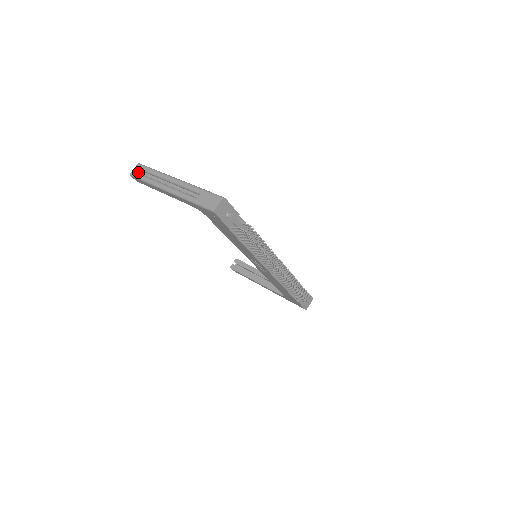
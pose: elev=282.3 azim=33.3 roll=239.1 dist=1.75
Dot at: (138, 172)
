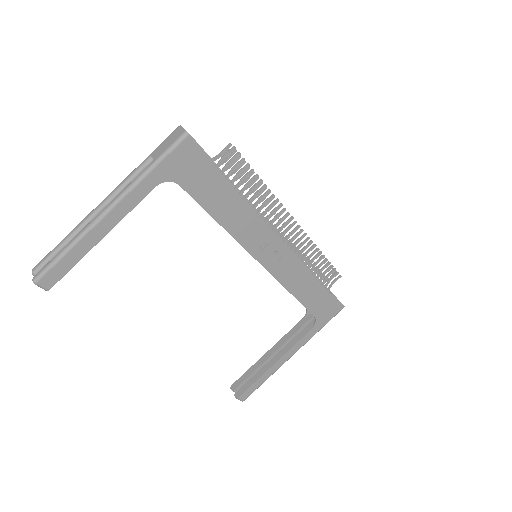
Dot at: occluded
